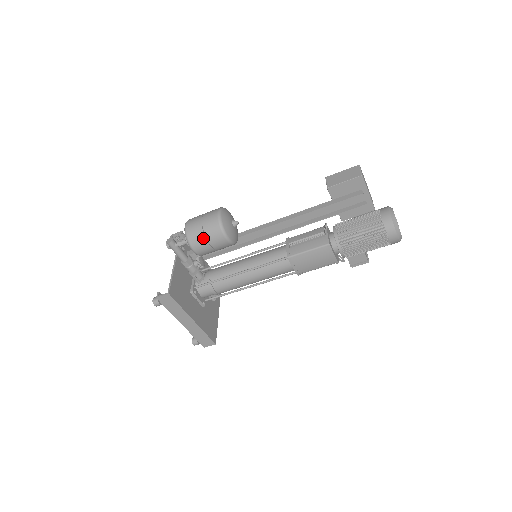
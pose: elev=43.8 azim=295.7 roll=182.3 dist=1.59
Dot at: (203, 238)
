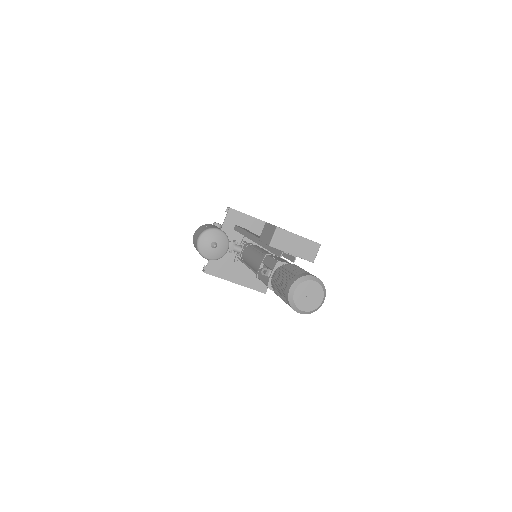
Dot at: occluded
